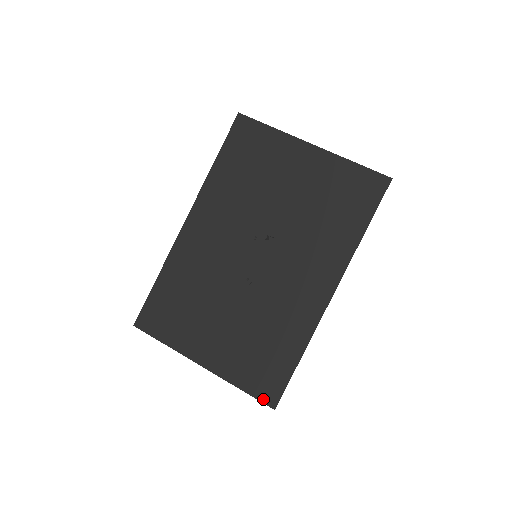
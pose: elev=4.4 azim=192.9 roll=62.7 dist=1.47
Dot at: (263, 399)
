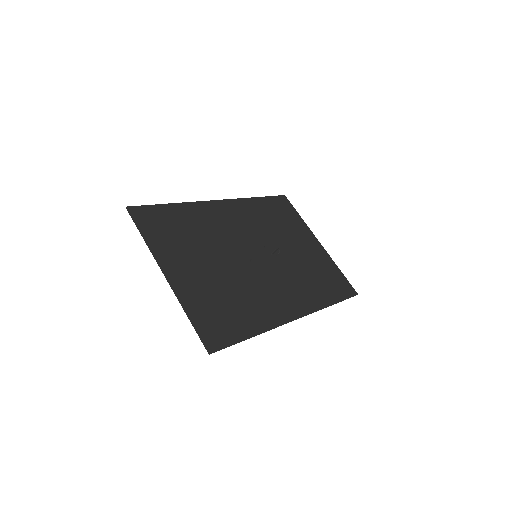
Dot at: (204, 339)
